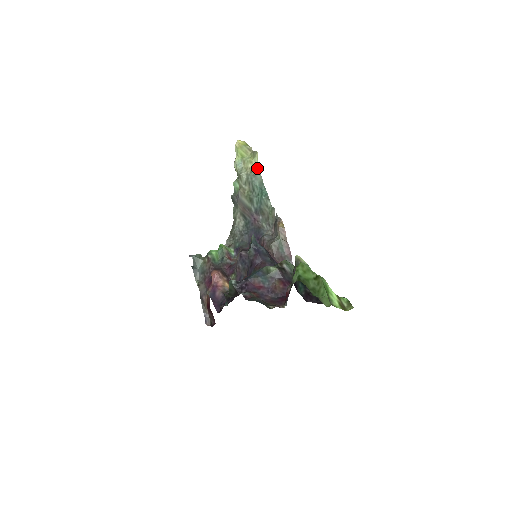
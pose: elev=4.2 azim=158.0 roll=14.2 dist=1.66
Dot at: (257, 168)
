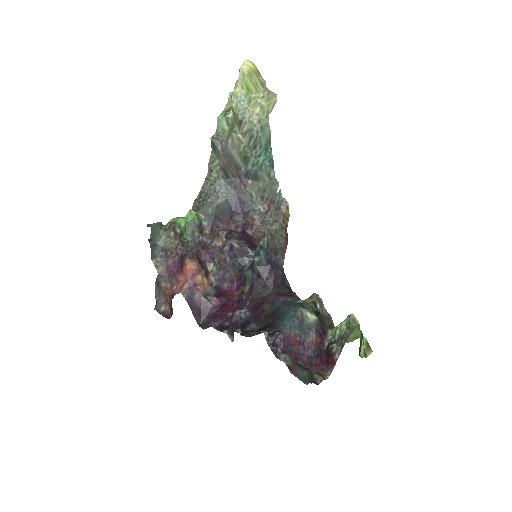
Dot at: (267, 116)
